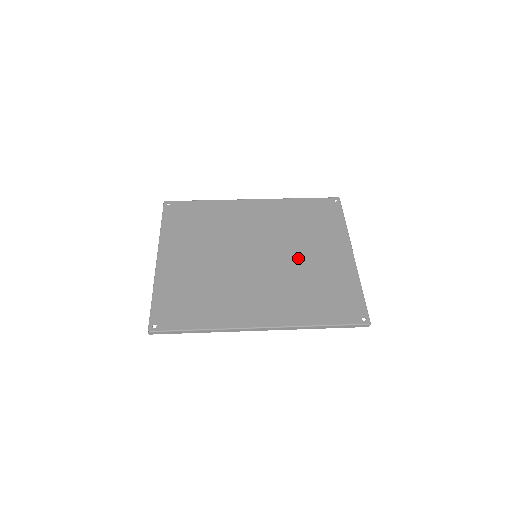
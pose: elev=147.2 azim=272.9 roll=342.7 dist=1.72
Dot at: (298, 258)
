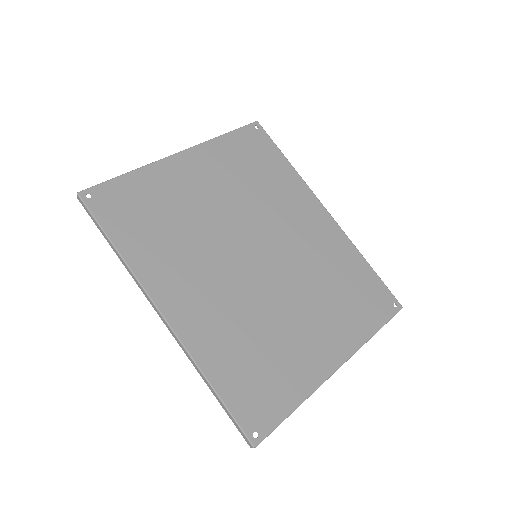
Dot at: (286, 305)
